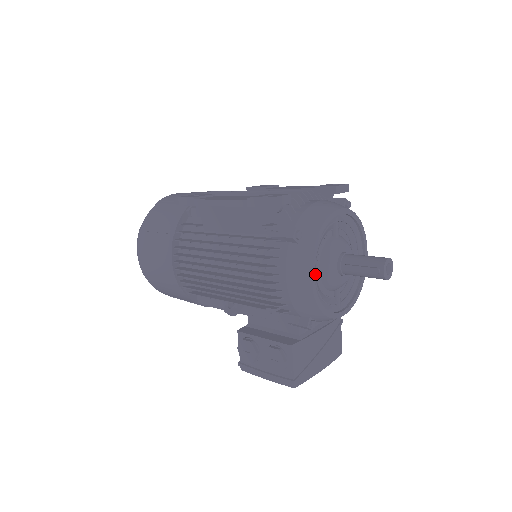
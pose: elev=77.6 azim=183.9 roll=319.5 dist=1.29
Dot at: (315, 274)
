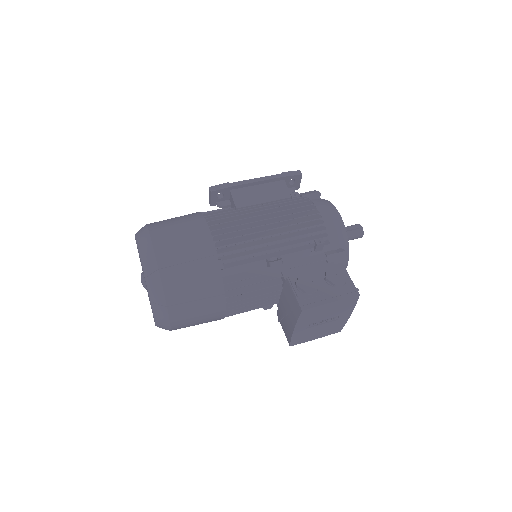
Dot at: occluded
